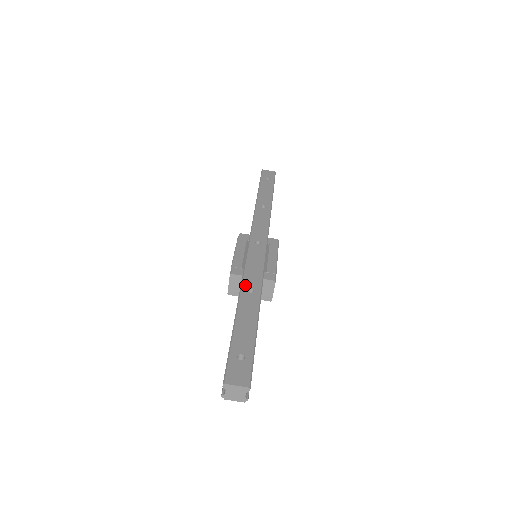
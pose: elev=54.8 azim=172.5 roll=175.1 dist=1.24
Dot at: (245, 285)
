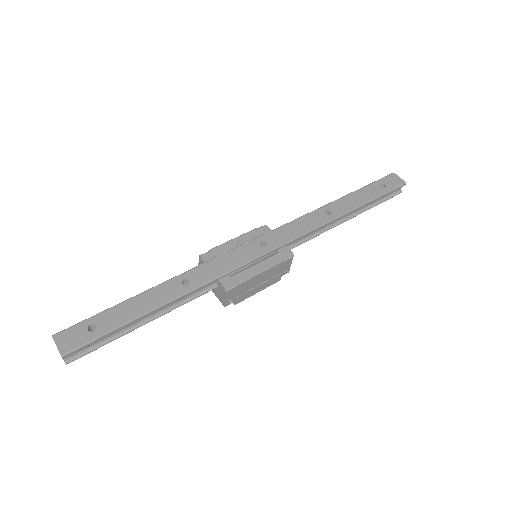
Dot at: (188, 274)
